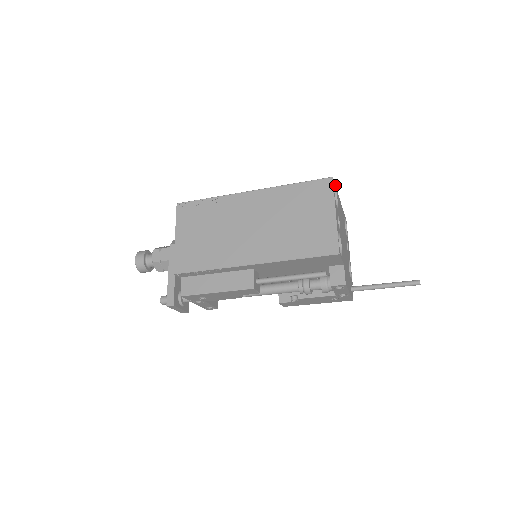
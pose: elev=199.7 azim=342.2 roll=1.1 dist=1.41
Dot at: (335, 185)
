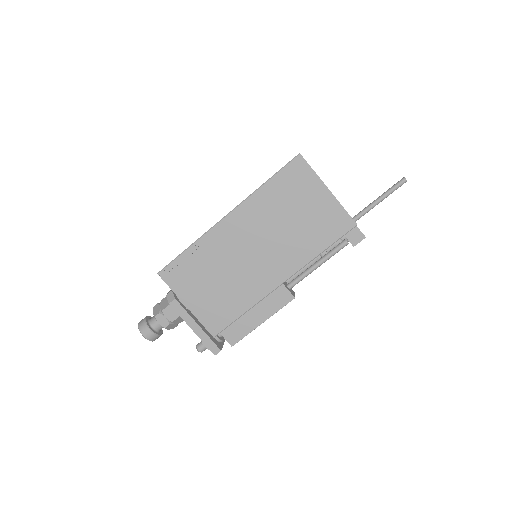
Dot at: occluded
